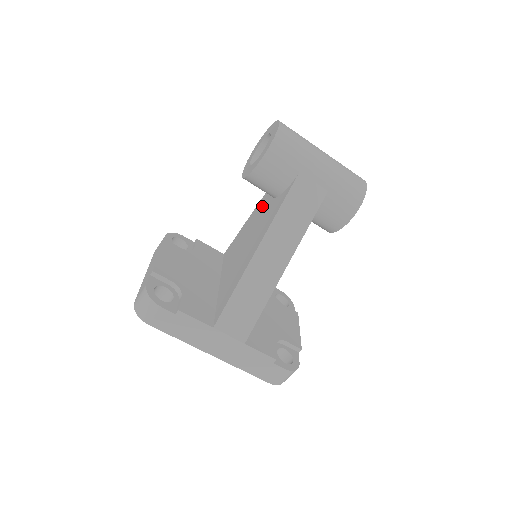
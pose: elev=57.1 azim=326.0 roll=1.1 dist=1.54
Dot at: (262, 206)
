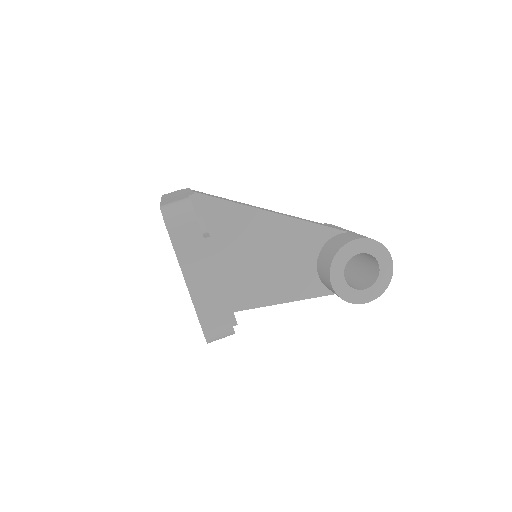
Dot at: occluded
